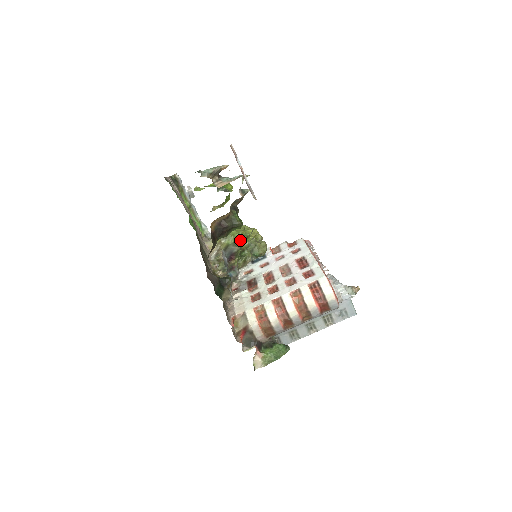
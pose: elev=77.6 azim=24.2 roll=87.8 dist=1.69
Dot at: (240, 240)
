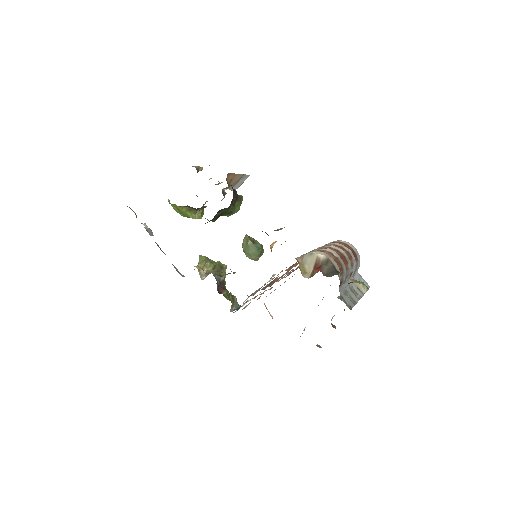
Dot at: (222, 267)
